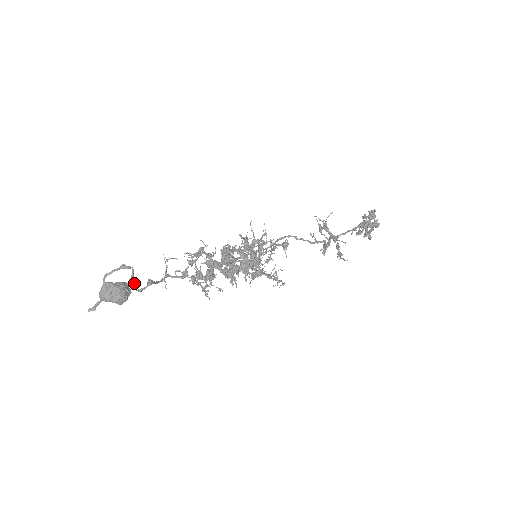
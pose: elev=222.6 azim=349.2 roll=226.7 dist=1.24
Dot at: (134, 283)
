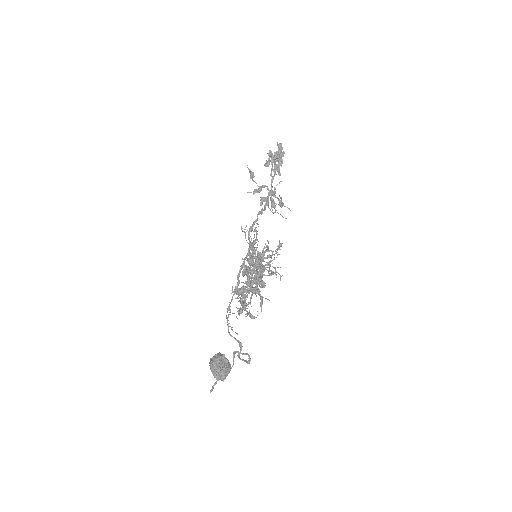
Dot at: (248, 361)
